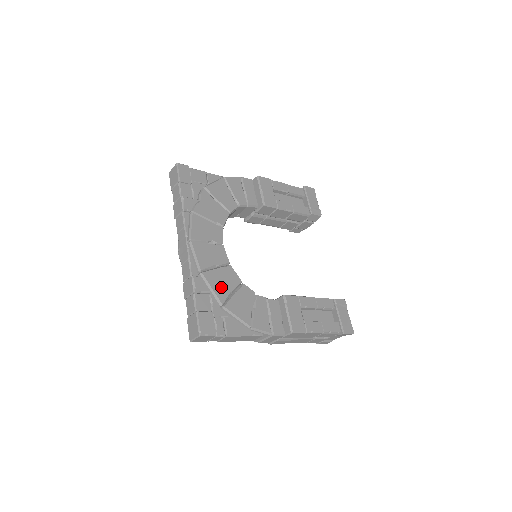
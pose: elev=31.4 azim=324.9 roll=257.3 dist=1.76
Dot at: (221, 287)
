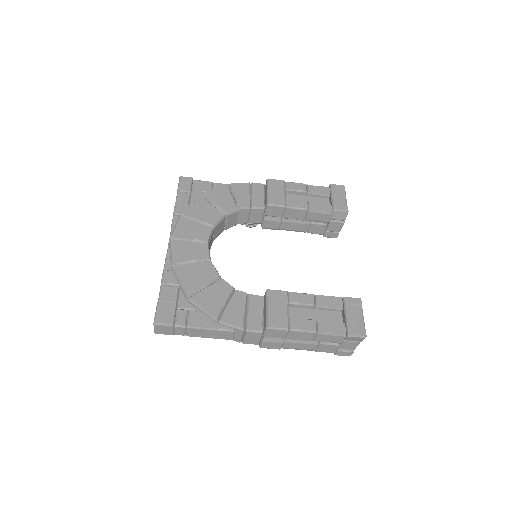
Dot at: (191, 280)
